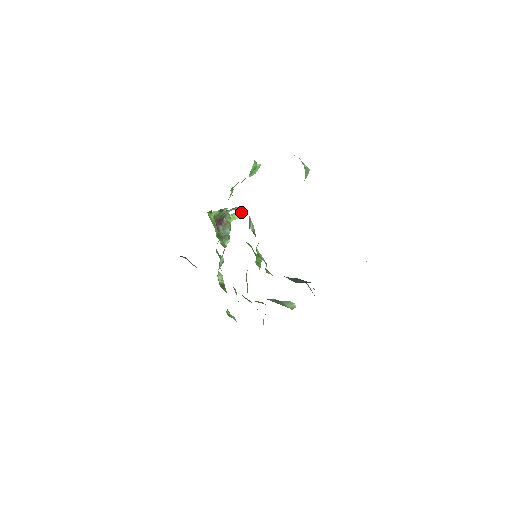
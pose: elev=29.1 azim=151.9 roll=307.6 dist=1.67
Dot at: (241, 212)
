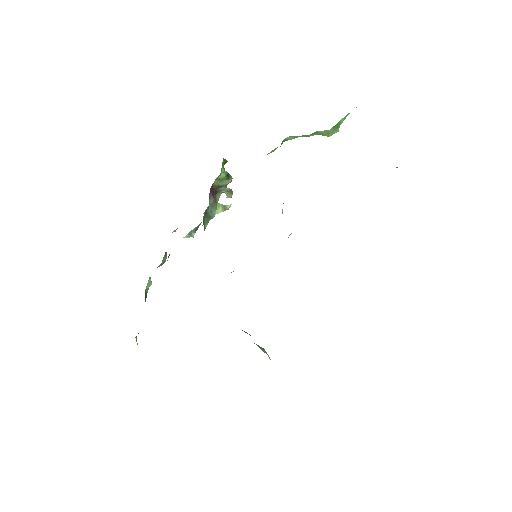
Dot at: (223, 209)
